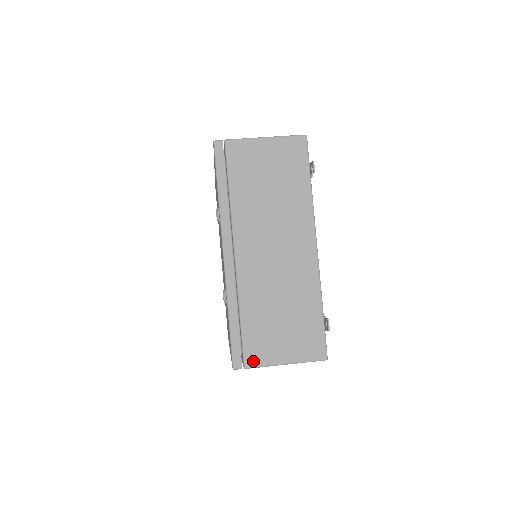
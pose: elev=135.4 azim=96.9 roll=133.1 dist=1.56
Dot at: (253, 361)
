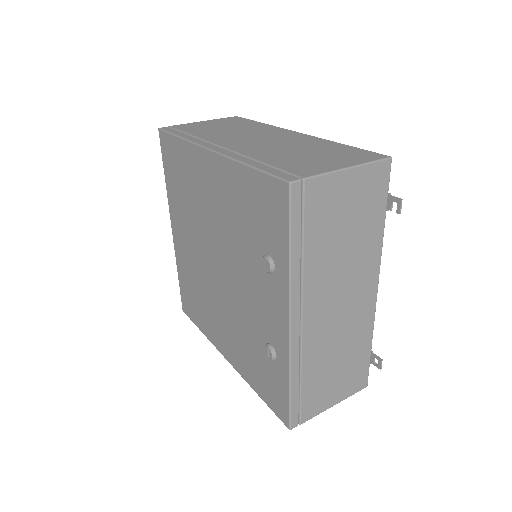
Dot at: (308, 415)
